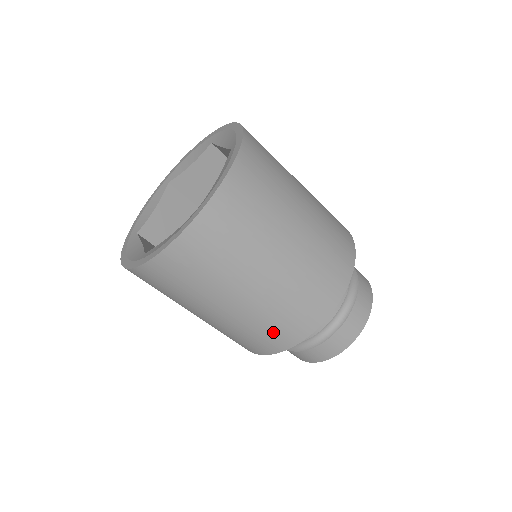
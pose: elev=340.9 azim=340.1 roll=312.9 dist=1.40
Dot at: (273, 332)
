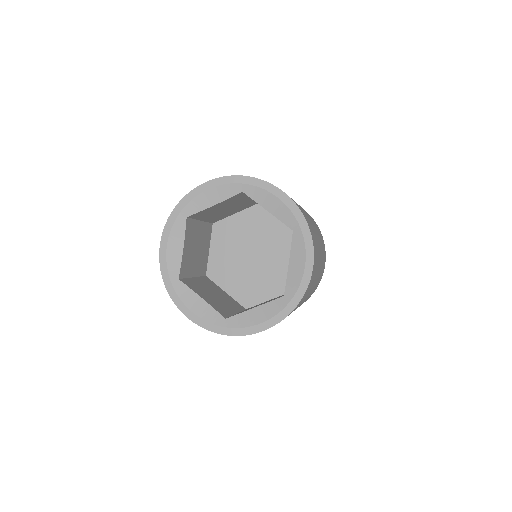
Dot at: occluded
